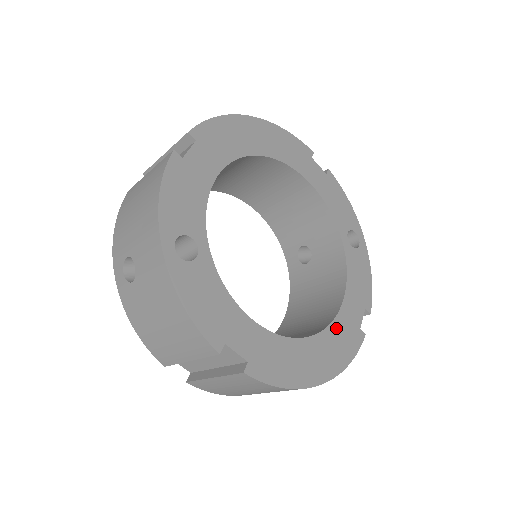
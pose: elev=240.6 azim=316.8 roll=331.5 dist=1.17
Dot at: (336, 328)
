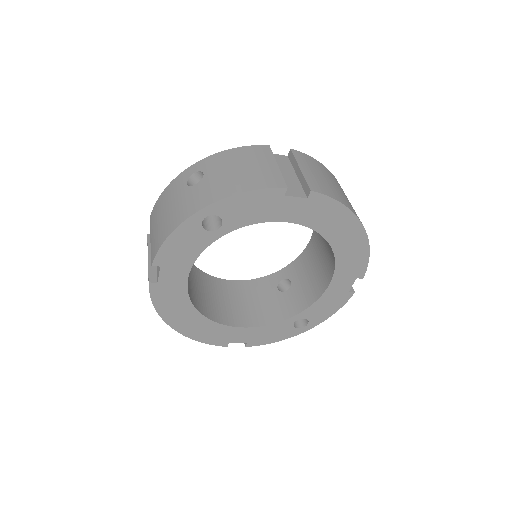
Dot at: (219, 328)
